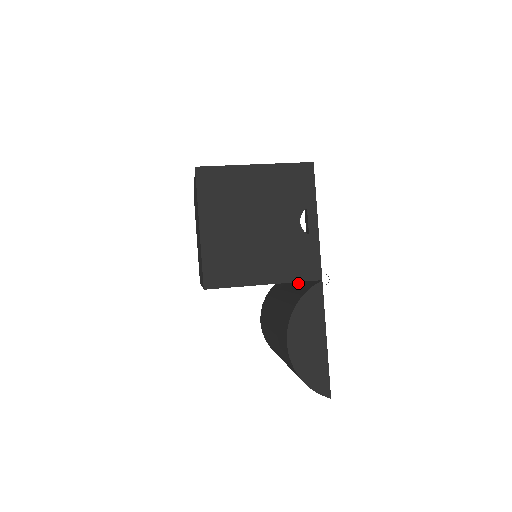
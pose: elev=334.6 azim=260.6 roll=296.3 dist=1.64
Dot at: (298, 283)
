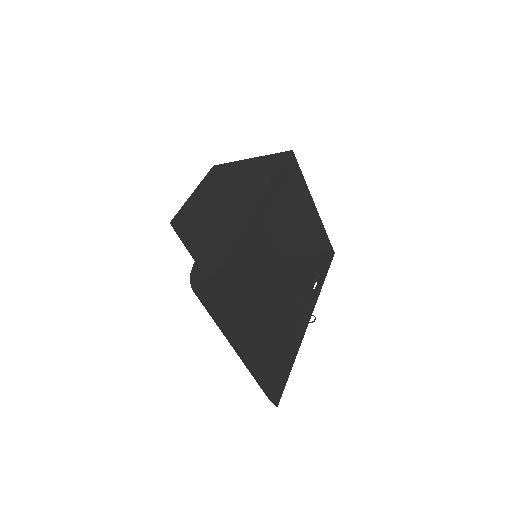
Dot at: occluded
